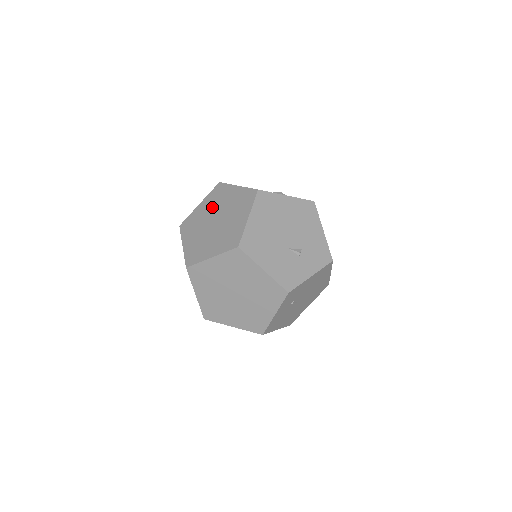
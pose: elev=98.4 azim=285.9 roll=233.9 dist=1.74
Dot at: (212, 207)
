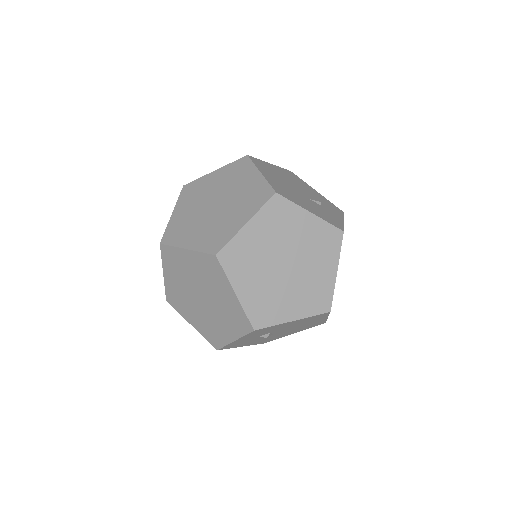
Dot at: (196, 201)
